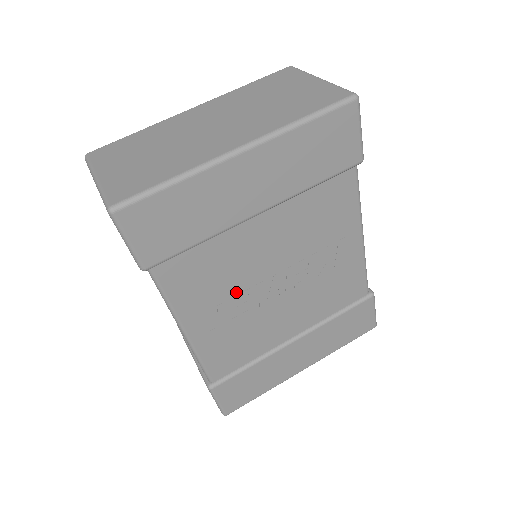
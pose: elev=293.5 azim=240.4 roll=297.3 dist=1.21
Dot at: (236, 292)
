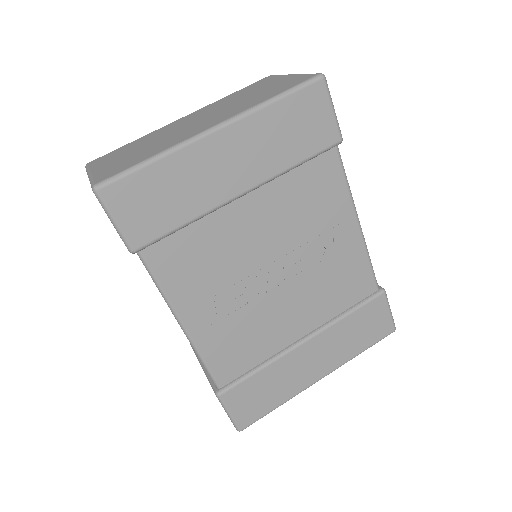
Dot at: (232, 282)
